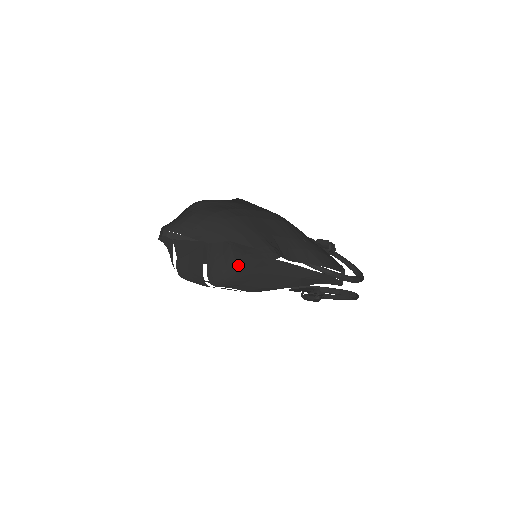
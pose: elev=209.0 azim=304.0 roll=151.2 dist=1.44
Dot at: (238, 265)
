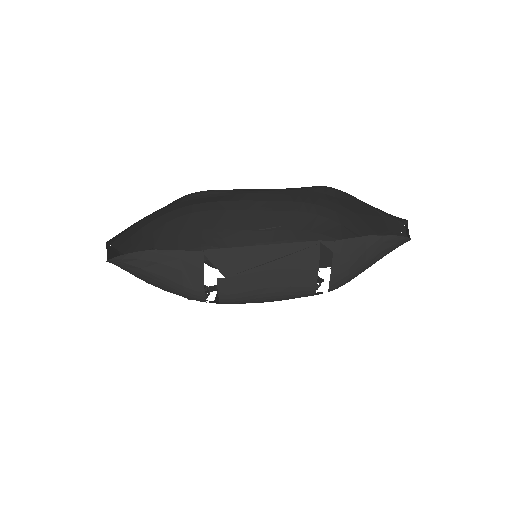
Dot at: (378, 258)
